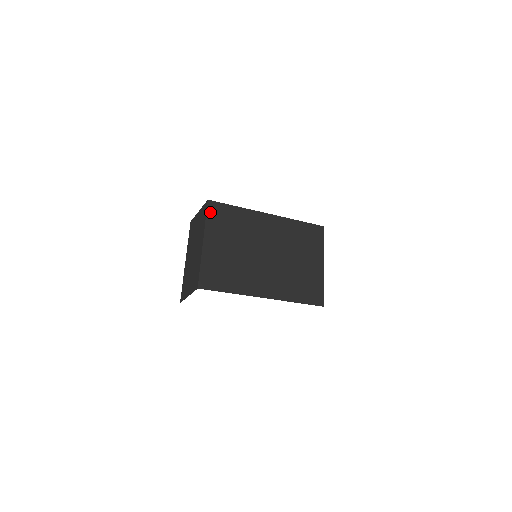
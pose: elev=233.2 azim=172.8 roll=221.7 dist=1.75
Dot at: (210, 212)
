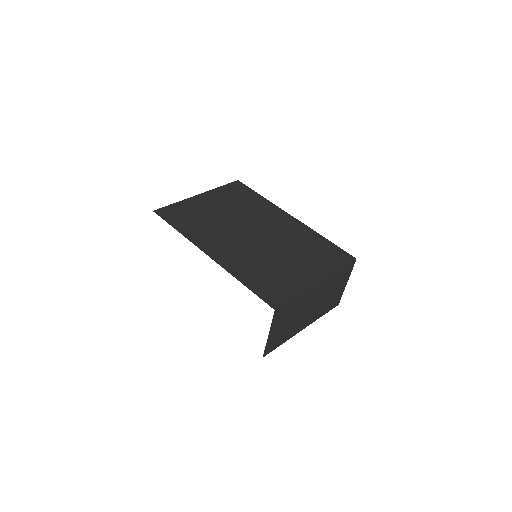
Dot at: (230, 186)
